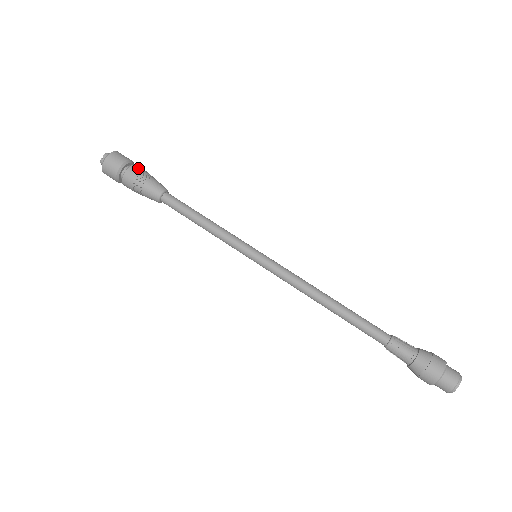
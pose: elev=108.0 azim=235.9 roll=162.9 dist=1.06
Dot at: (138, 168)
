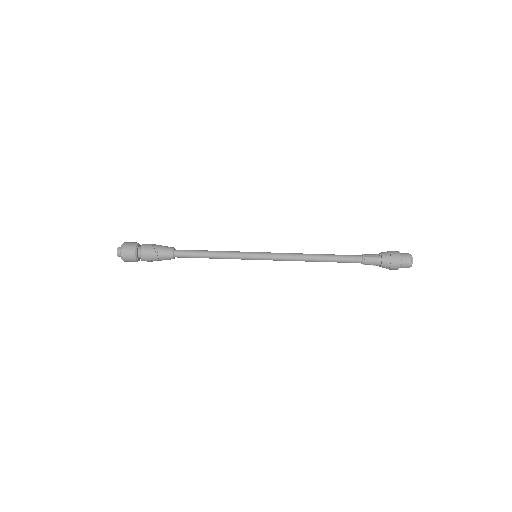
Dot at: (145, 251)
